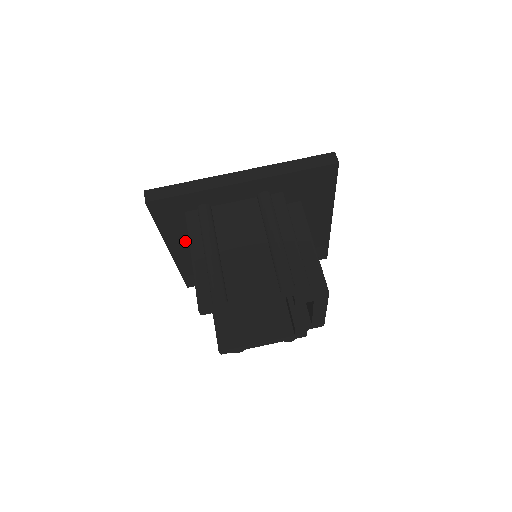
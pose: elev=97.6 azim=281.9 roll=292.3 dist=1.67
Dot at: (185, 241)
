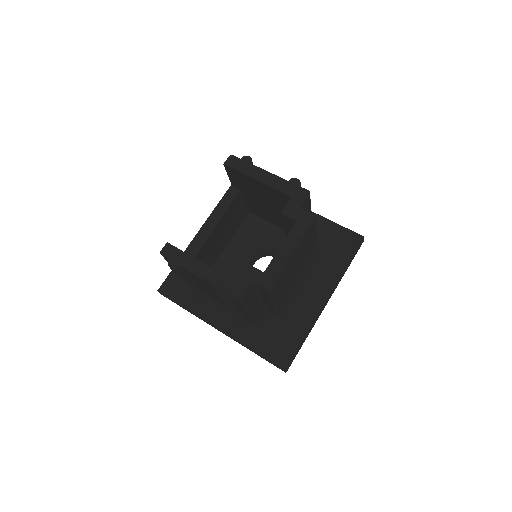
Dot at: occluded
